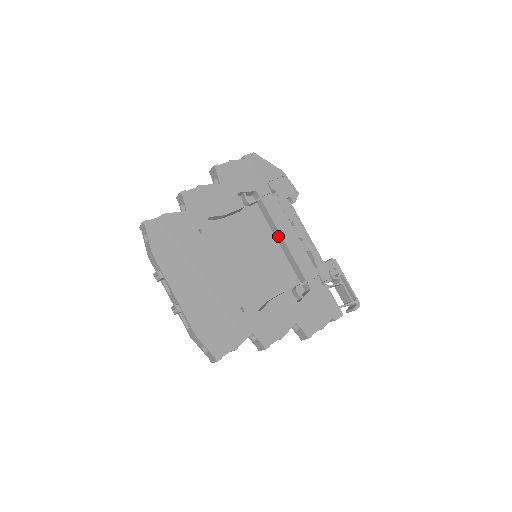
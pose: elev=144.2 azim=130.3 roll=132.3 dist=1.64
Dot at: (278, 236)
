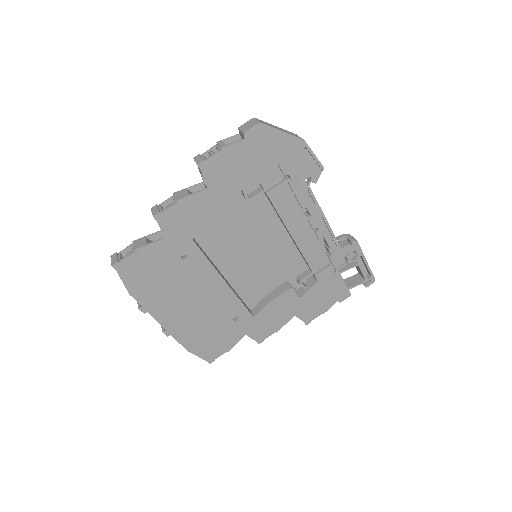
Dot at: (286, 229)
